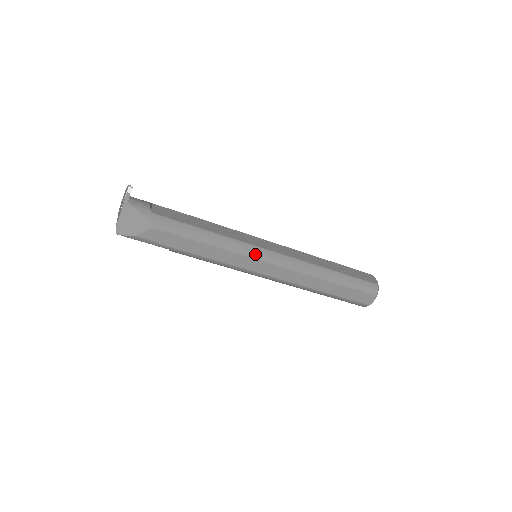
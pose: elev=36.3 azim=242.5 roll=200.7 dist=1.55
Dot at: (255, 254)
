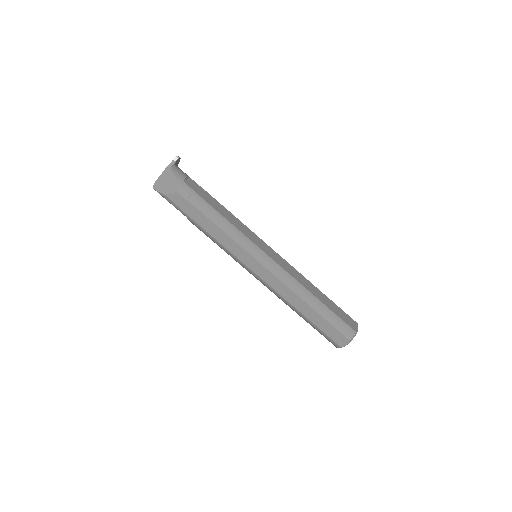
Dot at: (252, 251)
